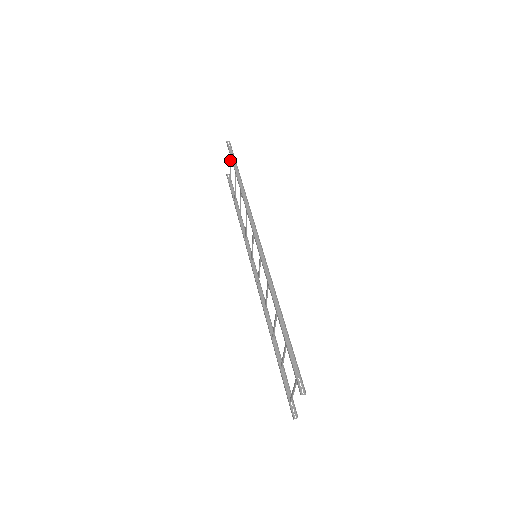
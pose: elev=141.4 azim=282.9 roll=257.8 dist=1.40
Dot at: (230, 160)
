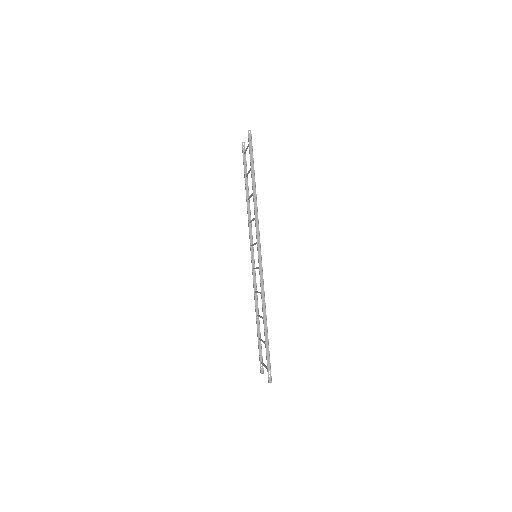
Dot at: (248, 146)
